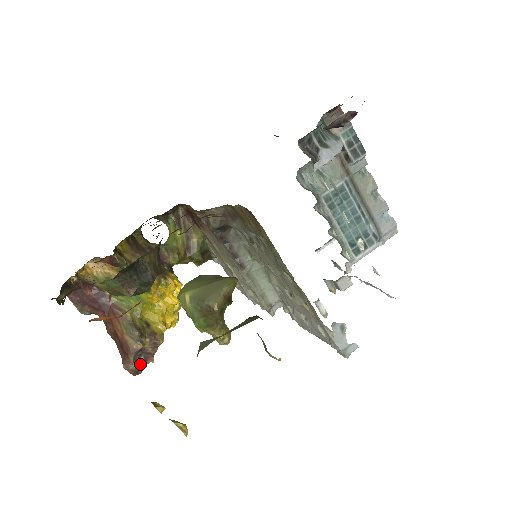
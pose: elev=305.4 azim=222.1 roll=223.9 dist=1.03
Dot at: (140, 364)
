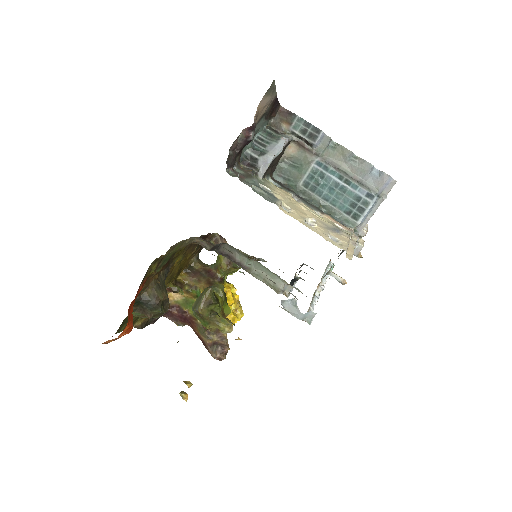
Dot at: (220, 352)
